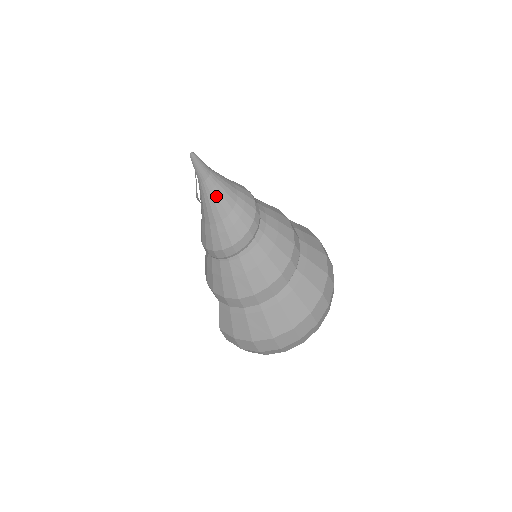
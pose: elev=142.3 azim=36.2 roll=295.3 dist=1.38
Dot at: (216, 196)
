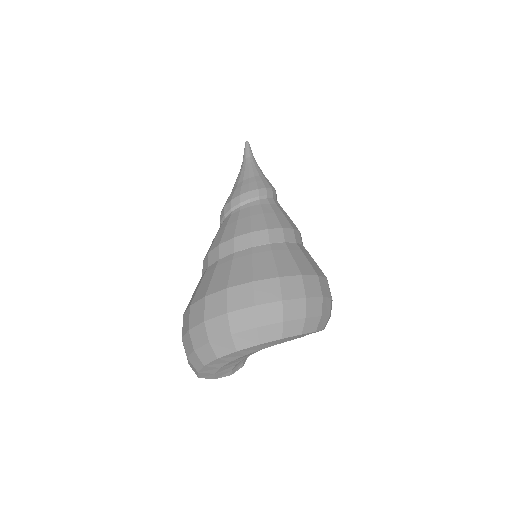
Dot at: (245, 169)
